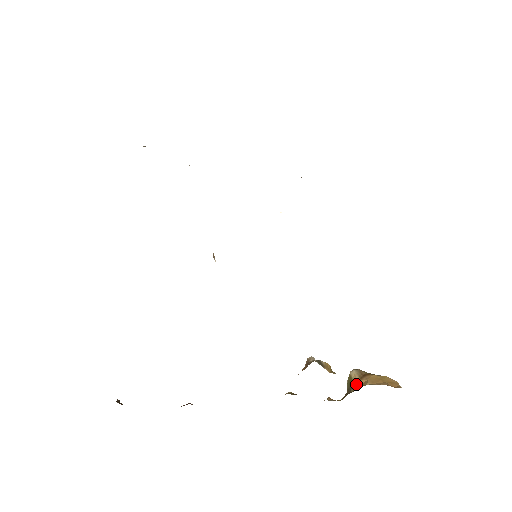
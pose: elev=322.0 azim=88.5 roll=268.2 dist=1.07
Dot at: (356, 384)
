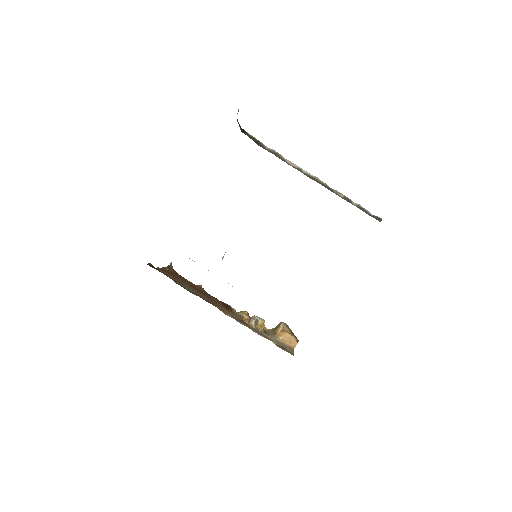
Dot at: (277, 331)
